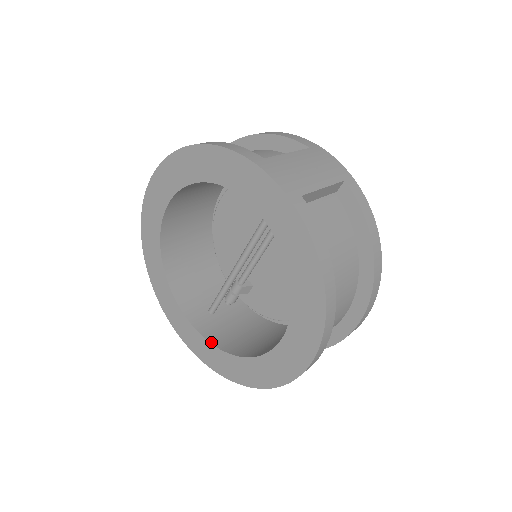
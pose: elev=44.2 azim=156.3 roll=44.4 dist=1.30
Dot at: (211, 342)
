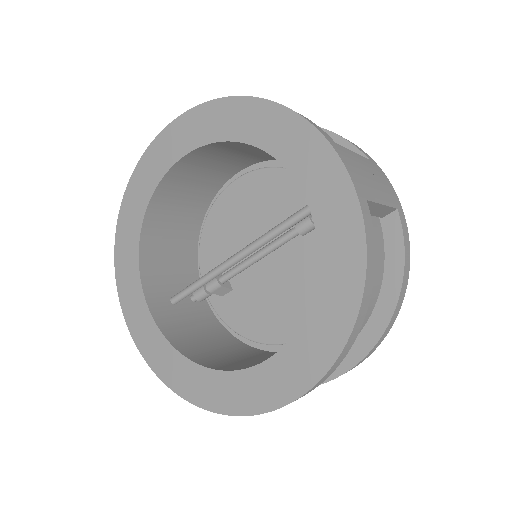
Dot at: (165, 335)
